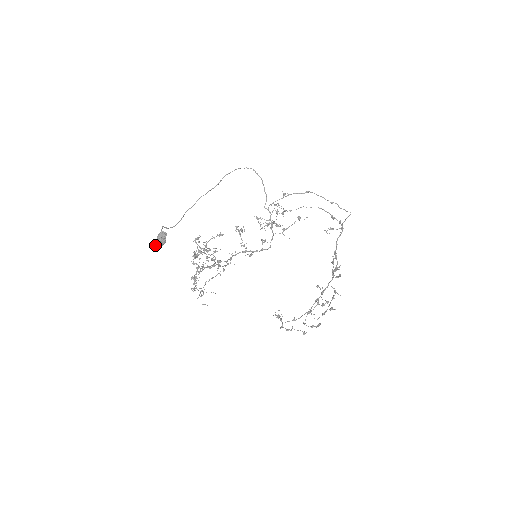
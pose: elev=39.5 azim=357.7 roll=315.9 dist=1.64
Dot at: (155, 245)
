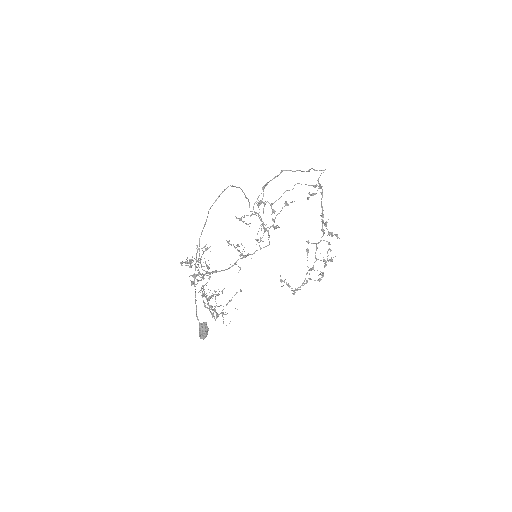
Dot at: occluded
